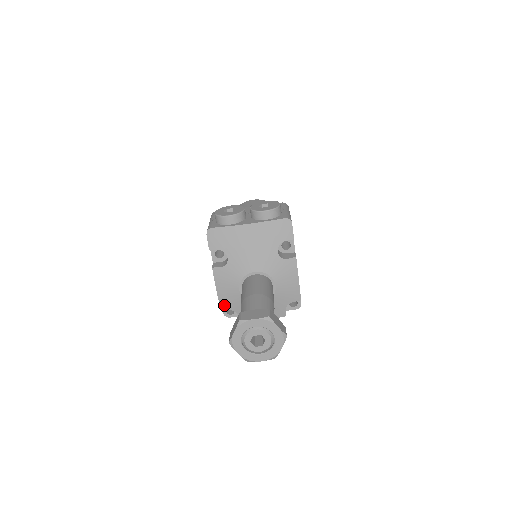
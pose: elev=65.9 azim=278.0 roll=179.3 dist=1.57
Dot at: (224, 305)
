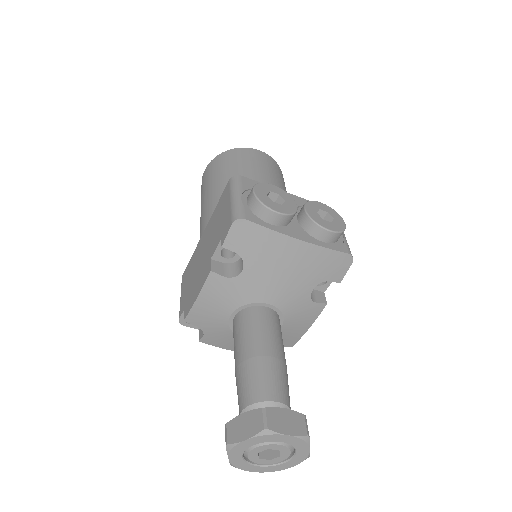
Dot at: (193, 319)
